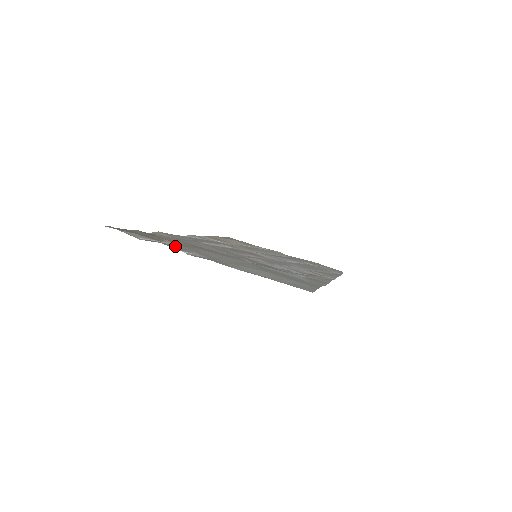
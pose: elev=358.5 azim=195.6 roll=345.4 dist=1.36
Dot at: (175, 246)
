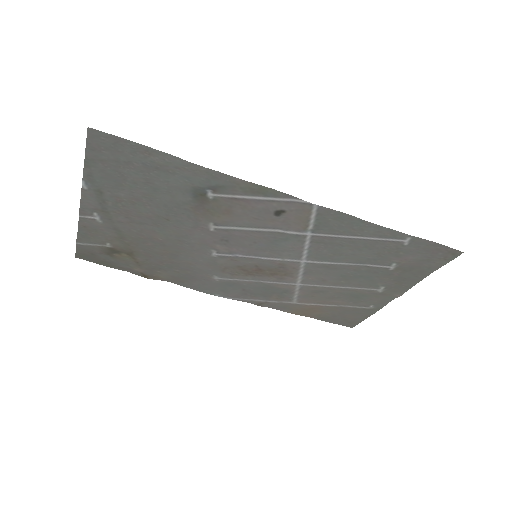
Dot at: (94, 229)
